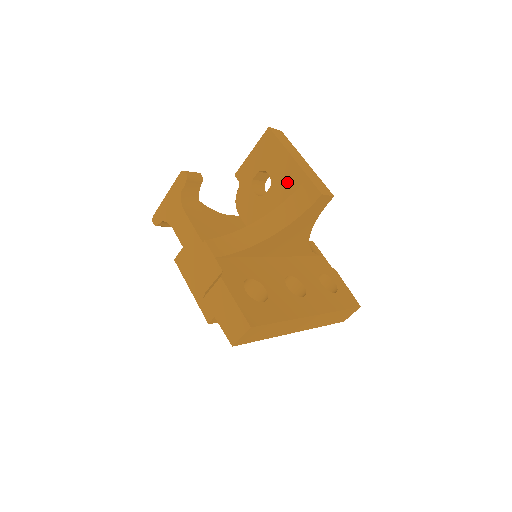
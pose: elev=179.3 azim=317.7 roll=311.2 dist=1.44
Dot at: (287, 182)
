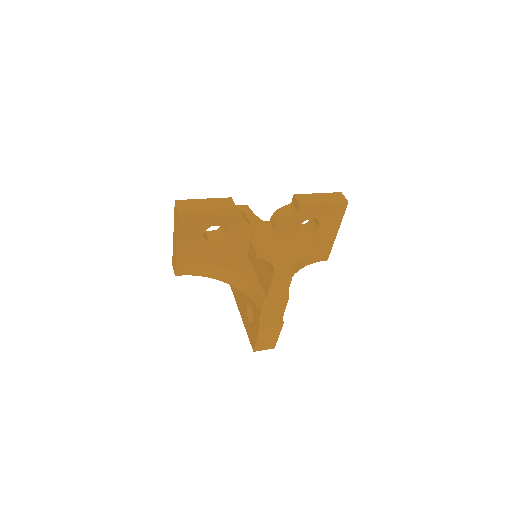
Dot at: (321, 240)
